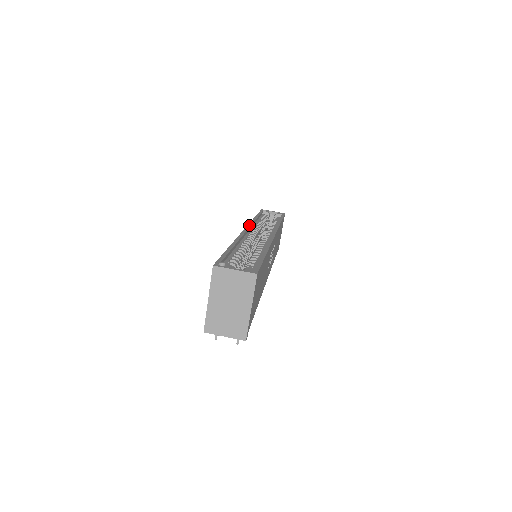
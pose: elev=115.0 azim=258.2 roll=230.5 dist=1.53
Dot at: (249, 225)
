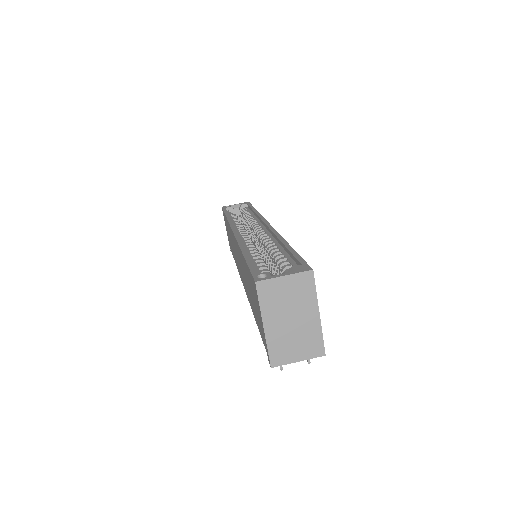
Dot at: (232, 225)
